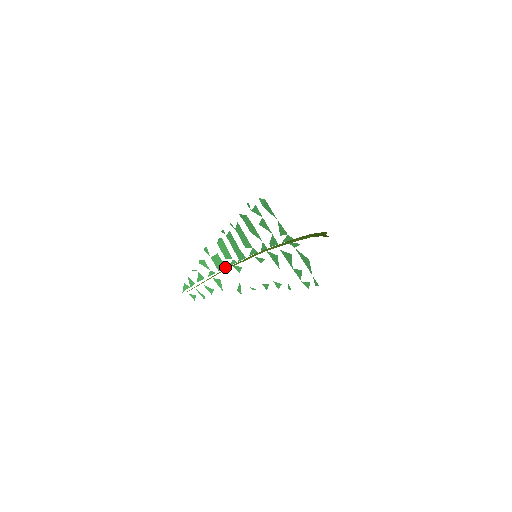
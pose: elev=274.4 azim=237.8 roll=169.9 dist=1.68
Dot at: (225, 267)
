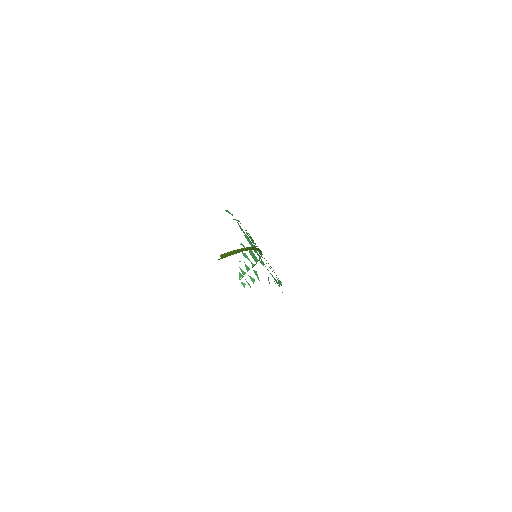
Dot at: occluded
